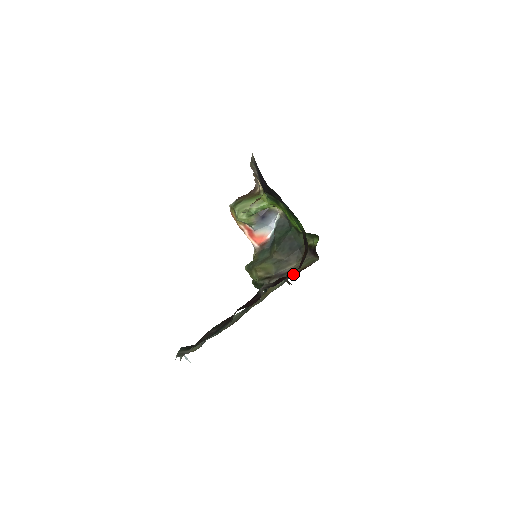
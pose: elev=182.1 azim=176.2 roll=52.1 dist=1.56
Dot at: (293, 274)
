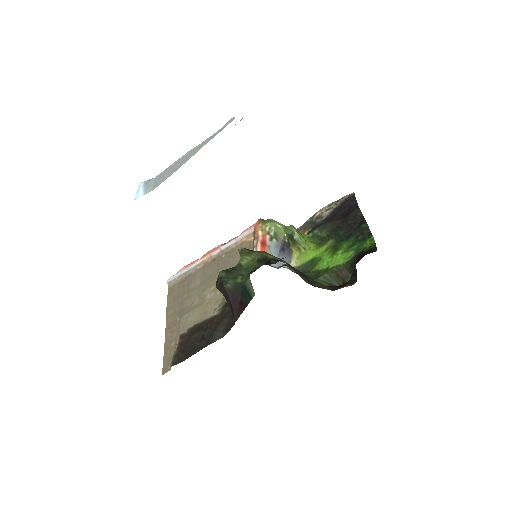
Dot at: occluded
